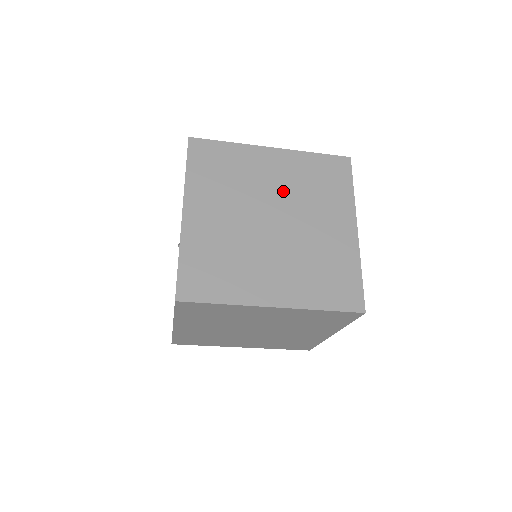
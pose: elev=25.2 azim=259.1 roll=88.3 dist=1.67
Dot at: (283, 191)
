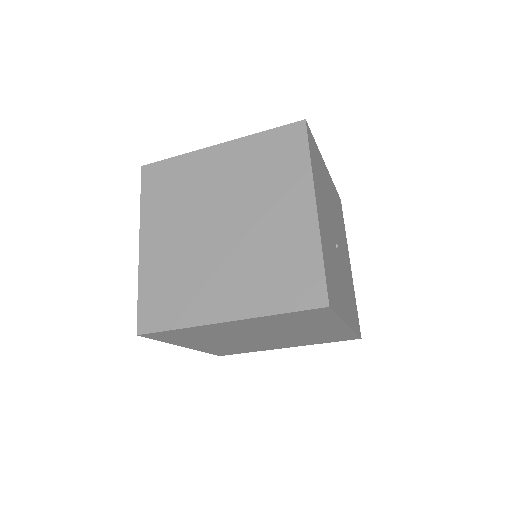
Dot at: (231, 189)
